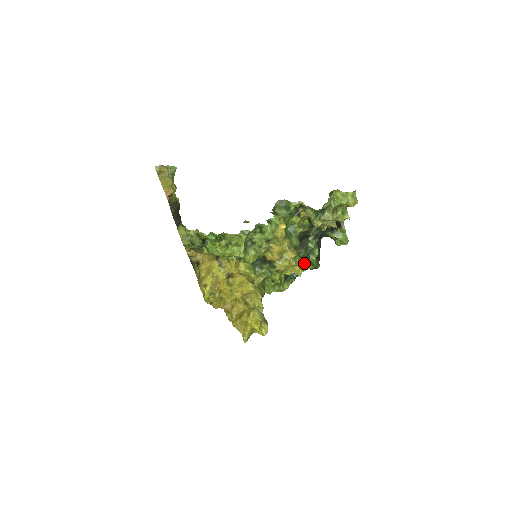
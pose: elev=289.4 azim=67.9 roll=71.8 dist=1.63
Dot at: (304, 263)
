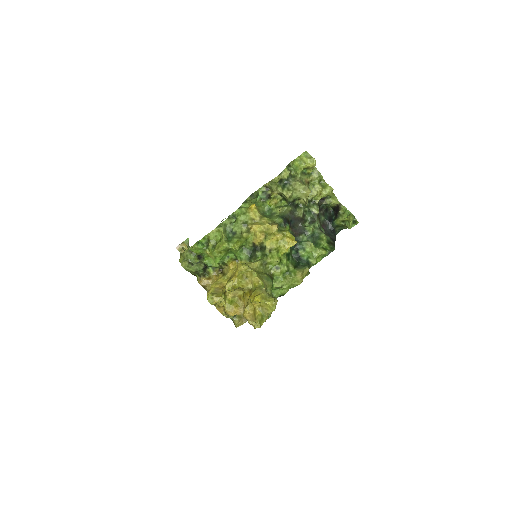
Dot at: (308, 245)
